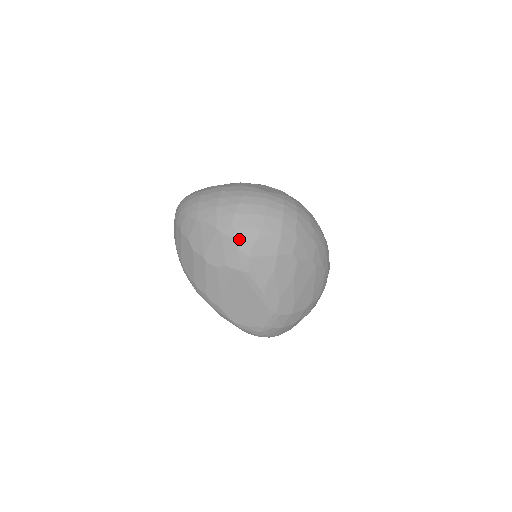
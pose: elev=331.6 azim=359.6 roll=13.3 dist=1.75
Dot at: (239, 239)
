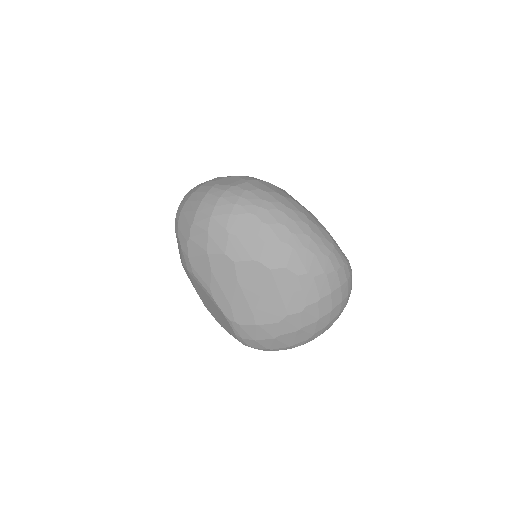
Dot at: (181, 238)
